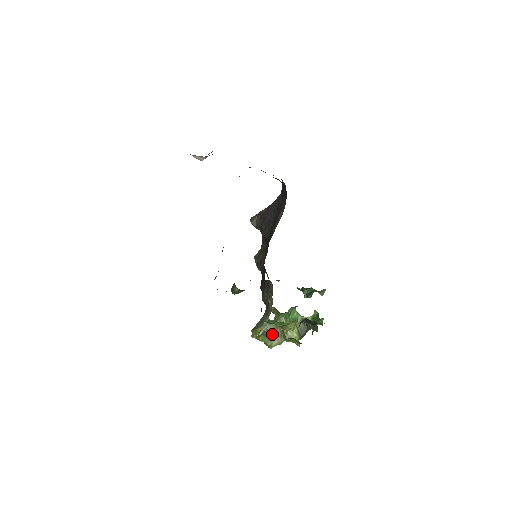
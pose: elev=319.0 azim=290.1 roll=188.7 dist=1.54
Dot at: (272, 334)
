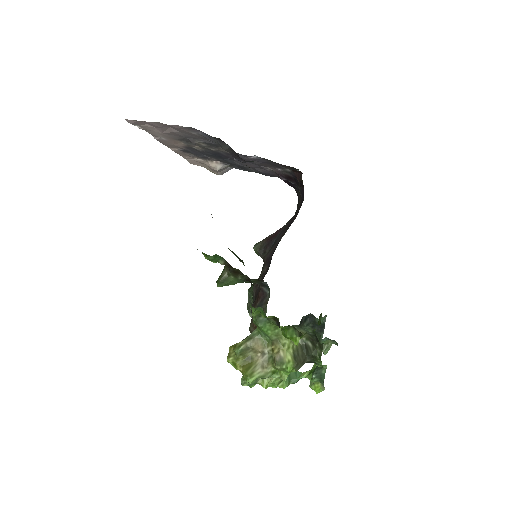
Dot at: (256, 358)
